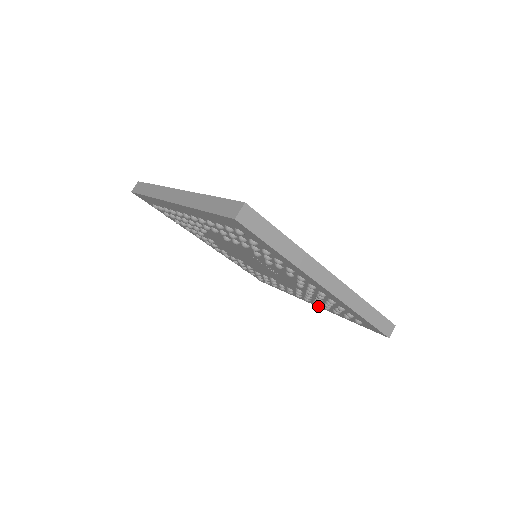
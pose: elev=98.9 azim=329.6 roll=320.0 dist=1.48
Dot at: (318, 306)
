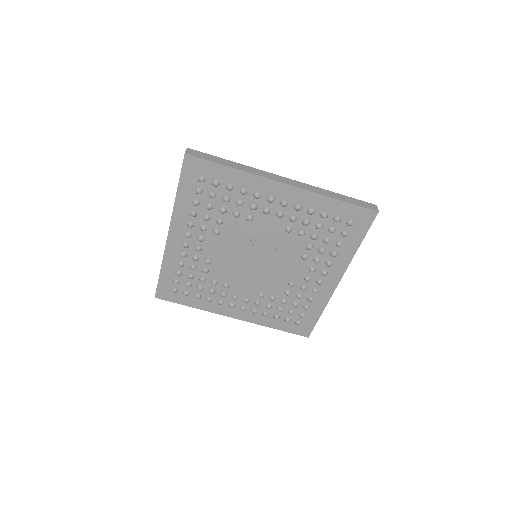
Dot at: (339, 277)
